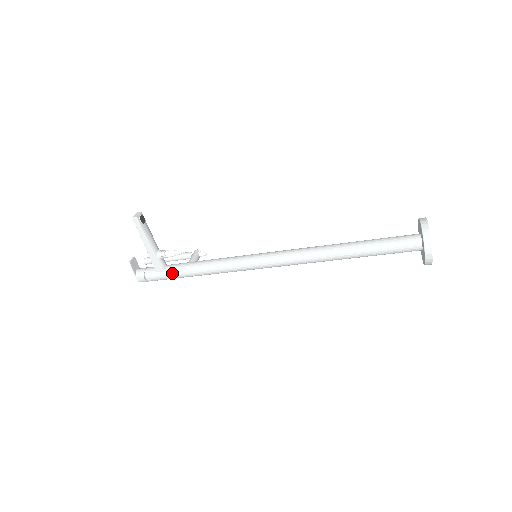
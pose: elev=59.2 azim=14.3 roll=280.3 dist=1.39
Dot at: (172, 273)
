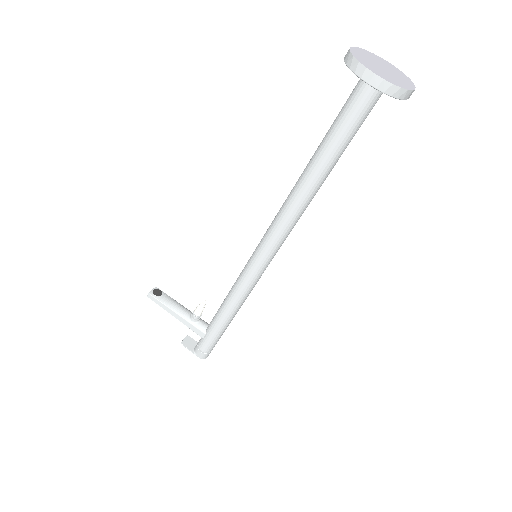
Dot at: (211, 330)
